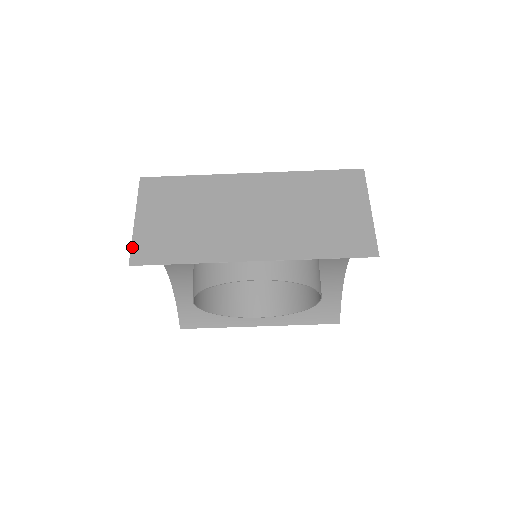
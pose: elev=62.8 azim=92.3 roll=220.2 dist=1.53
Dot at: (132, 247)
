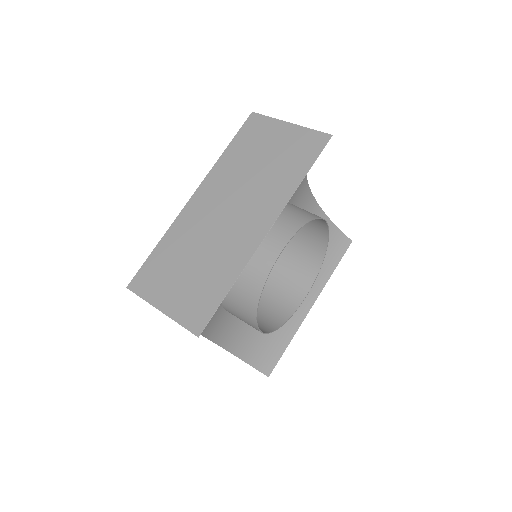
Dot at: (183, 326)
